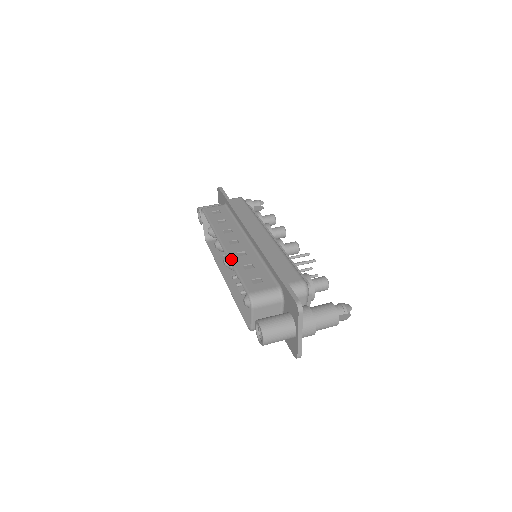
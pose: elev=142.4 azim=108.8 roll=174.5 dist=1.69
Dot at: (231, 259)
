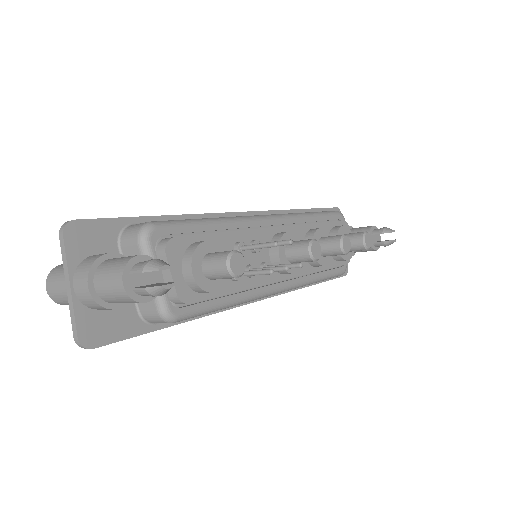
Dot at: occluded
